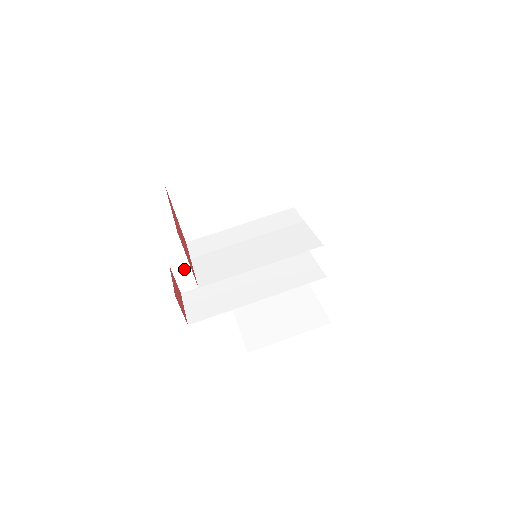
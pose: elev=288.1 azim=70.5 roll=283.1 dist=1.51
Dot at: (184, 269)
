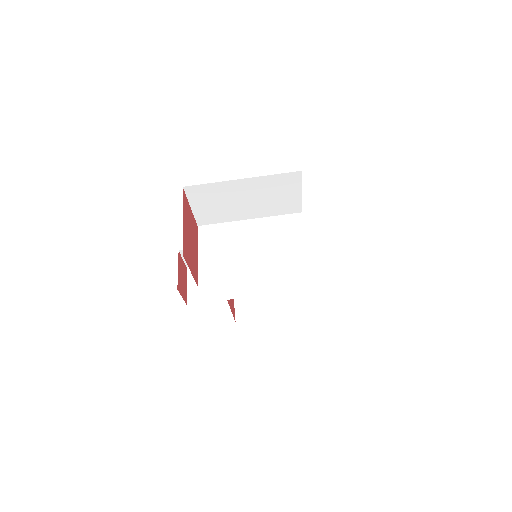
Dot at: occluded
